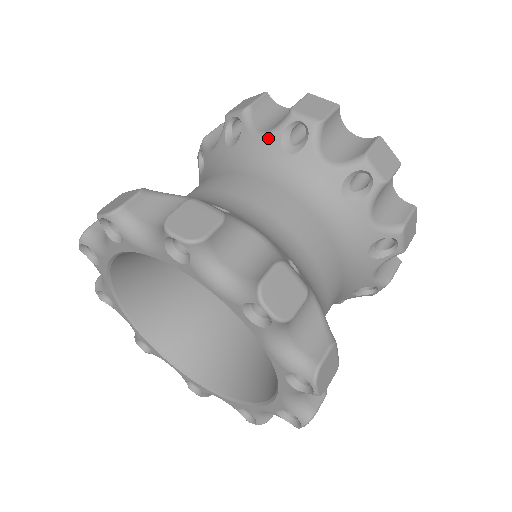
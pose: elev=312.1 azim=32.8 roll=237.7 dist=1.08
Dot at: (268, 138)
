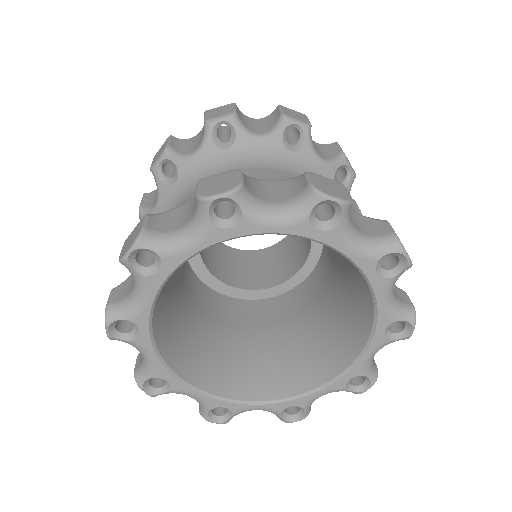
Dot at: (270, 139)
